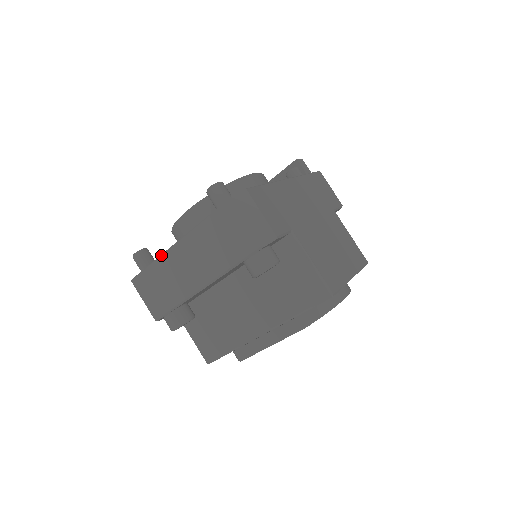
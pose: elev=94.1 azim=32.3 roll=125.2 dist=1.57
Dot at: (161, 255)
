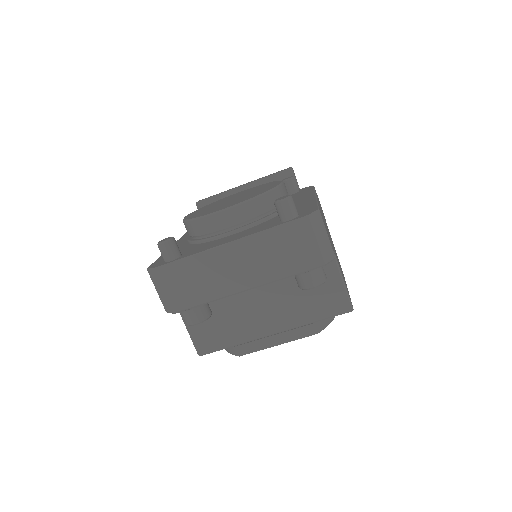
Dot at: (205, 251)
